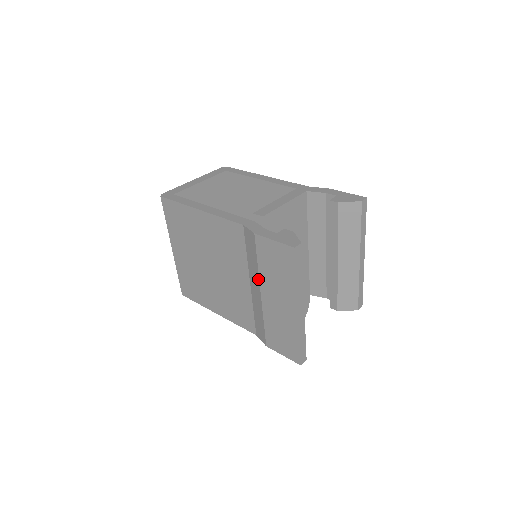
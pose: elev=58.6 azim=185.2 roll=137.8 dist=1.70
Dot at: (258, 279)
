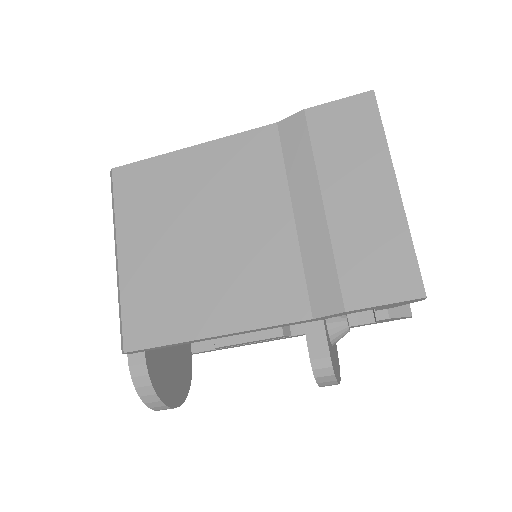
Dot at: (315, 179)
